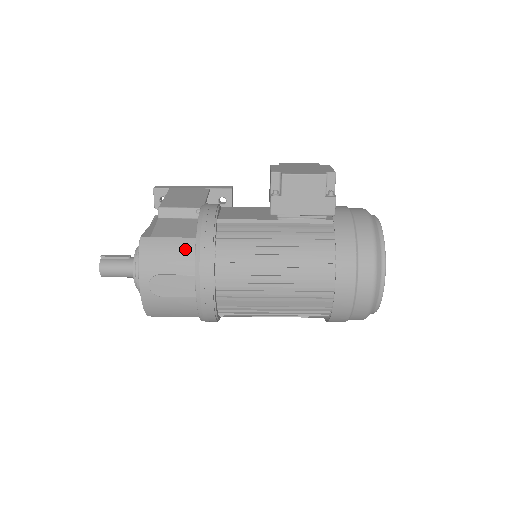
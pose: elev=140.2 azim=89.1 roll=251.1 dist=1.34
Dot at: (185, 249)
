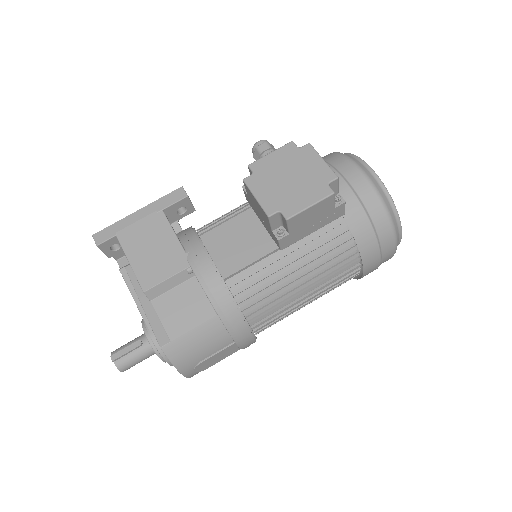
Dot at: (214, 331)
